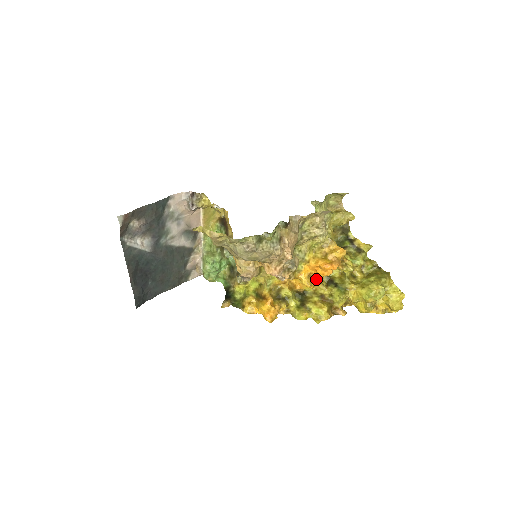
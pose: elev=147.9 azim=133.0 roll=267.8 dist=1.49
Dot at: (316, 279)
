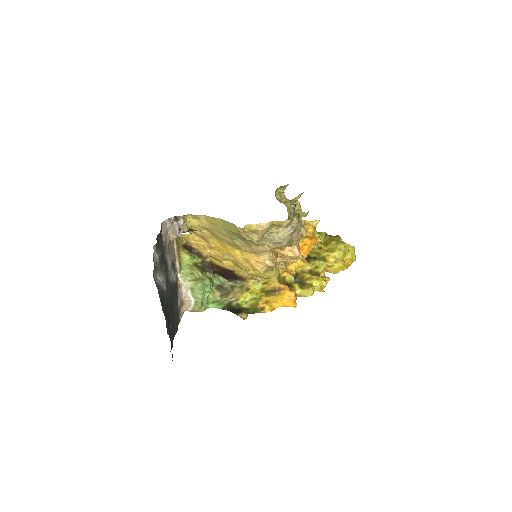
Dot at: occluded
